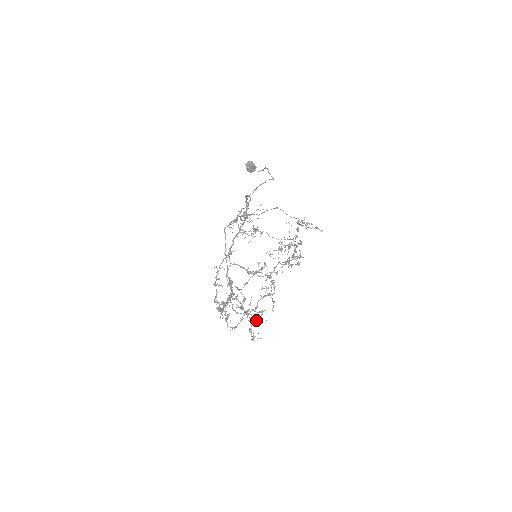
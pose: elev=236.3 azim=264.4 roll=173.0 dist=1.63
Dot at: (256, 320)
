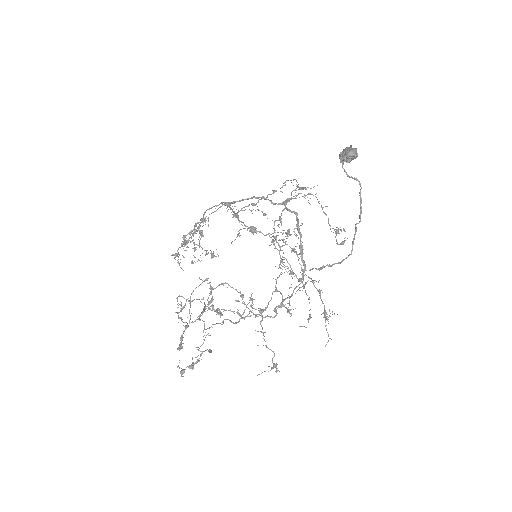
Dot at: (209, 309)
